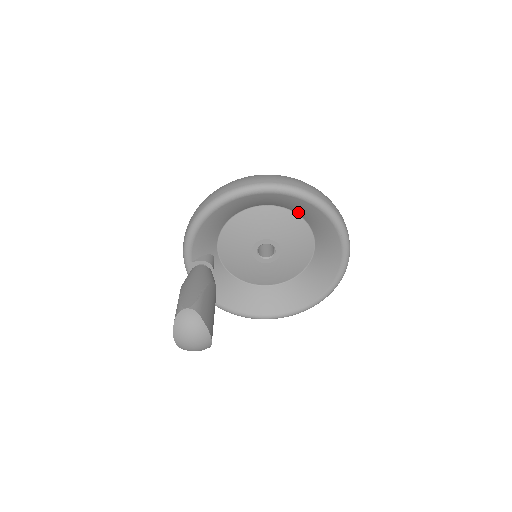
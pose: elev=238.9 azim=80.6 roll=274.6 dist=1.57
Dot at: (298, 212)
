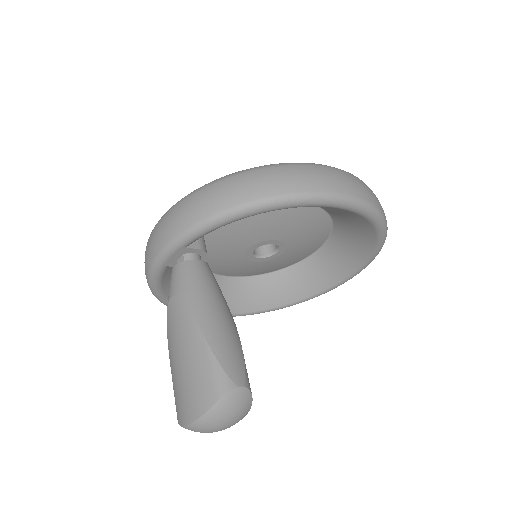
Dot at: (339, 228)
